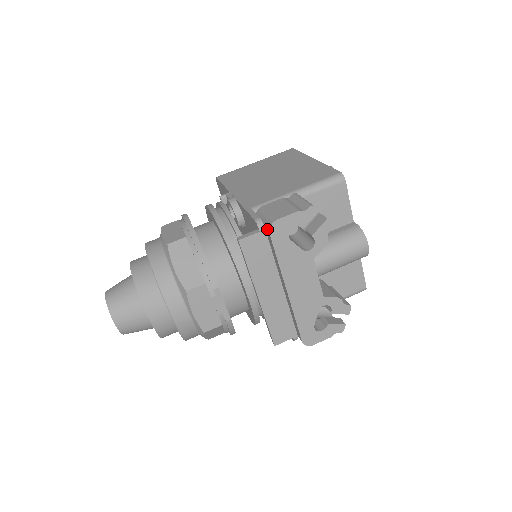
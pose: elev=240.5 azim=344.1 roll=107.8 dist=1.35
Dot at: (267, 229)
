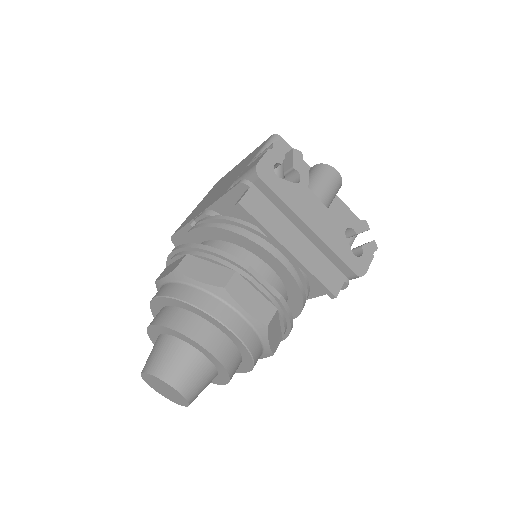
Dot at: (255, 179)
